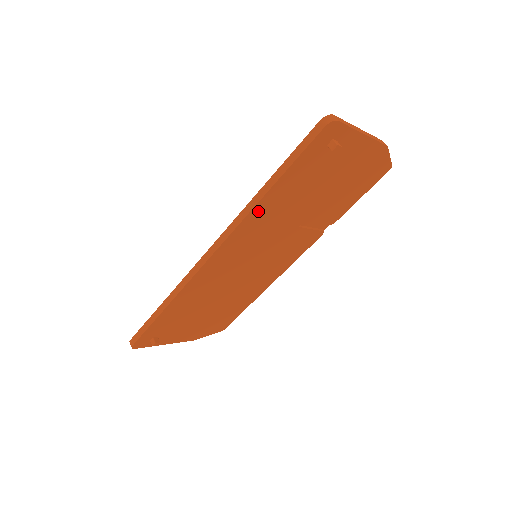
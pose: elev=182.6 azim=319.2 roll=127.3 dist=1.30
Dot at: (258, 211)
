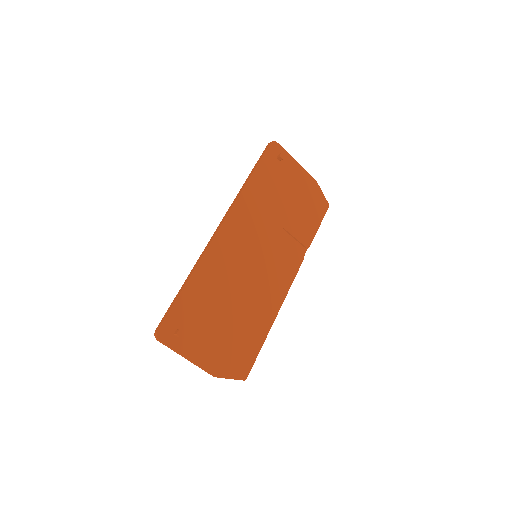
Dot at: (247, 194)
